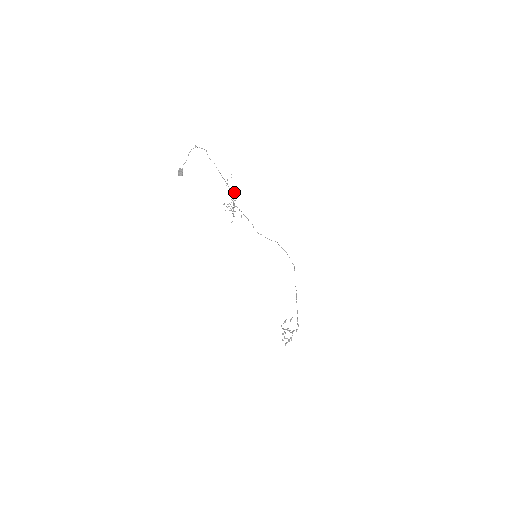
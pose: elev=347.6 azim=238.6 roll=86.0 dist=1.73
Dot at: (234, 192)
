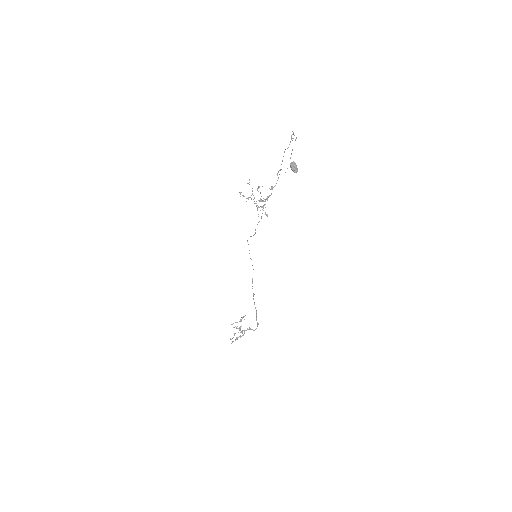
Dot at: (249, 179)
